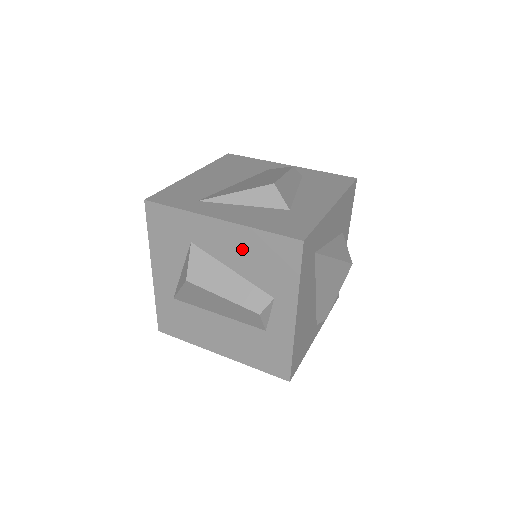
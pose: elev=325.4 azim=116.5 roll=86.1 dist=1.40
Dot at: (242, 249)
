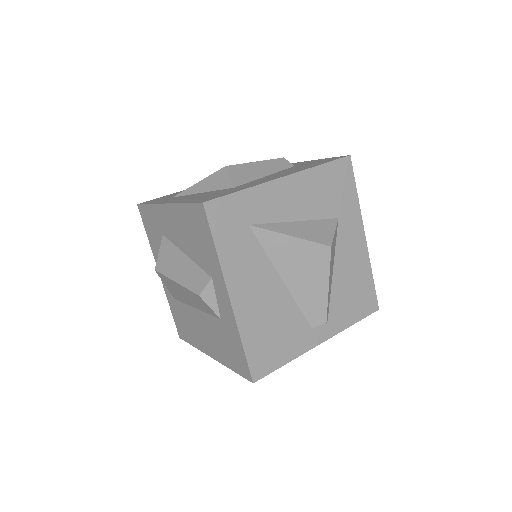
Dot at: (182, 229)
